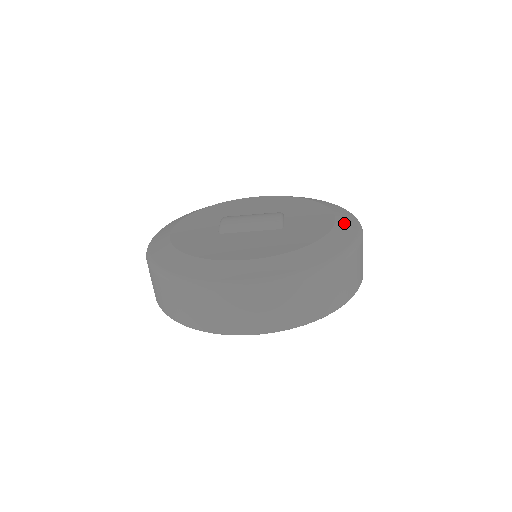
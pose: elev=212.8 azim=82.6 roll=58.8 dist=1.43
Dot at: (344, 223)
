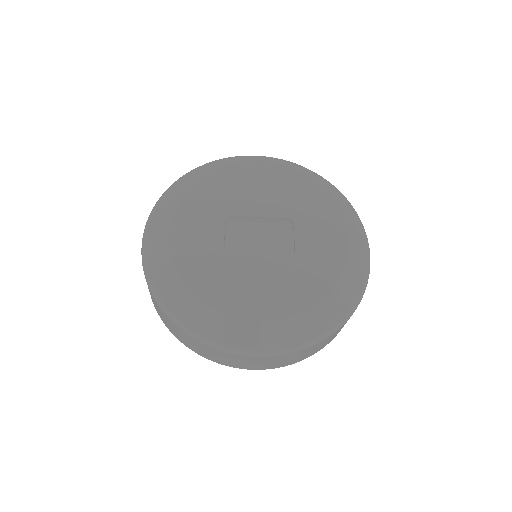
Dot at: (355, 253)
